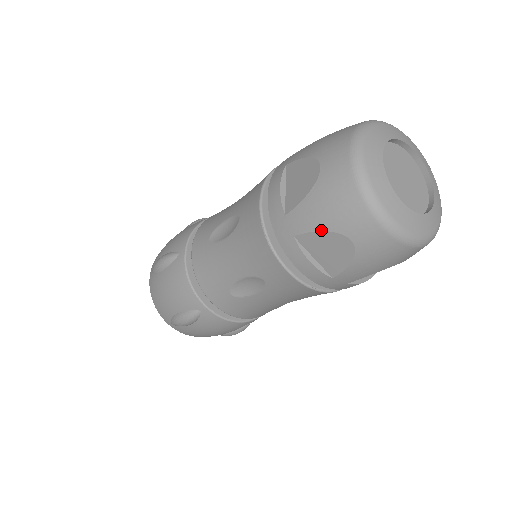
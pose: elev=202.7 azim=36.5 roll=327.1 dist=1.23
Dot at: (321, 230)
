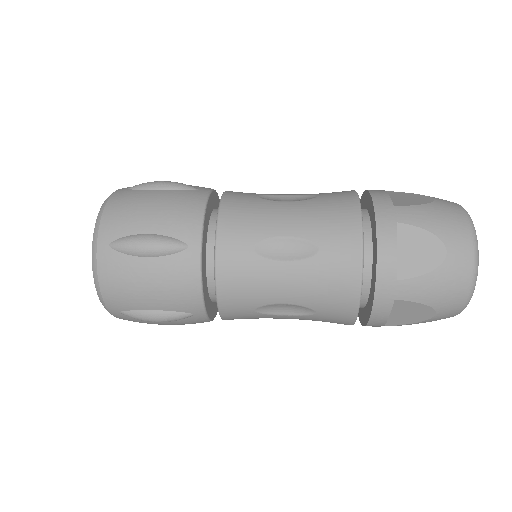
Dot at: occluded
